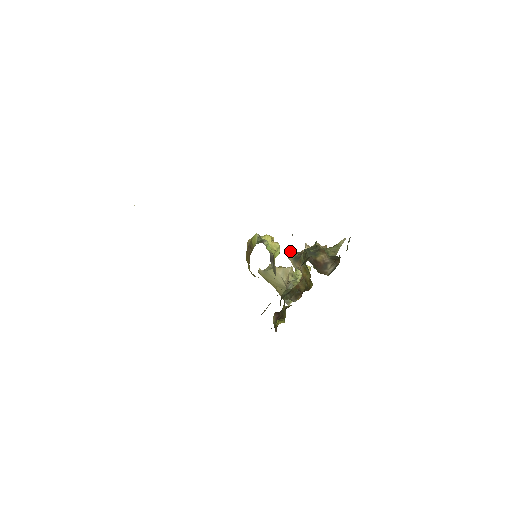
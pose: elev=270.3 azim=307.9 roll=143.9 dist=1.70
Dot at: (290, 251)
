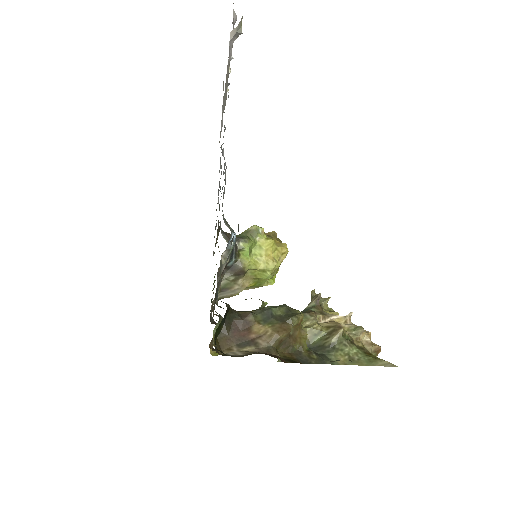
Dot at: (316, 297)
